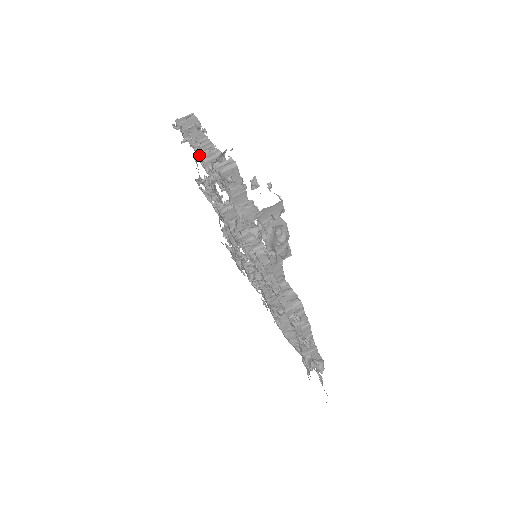
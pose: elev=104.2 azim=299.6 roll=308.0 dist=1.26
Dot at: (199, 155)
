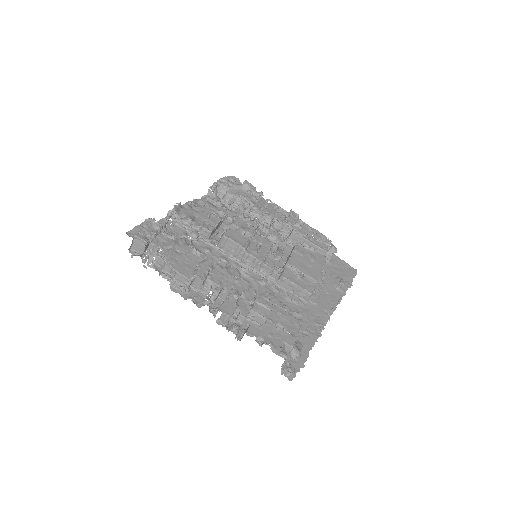
Dot at: (187, 291)
